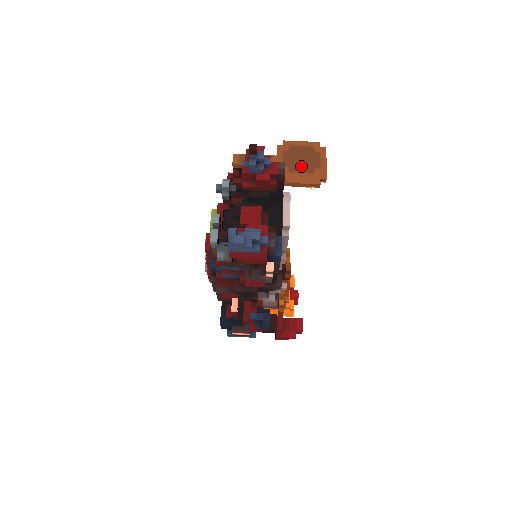
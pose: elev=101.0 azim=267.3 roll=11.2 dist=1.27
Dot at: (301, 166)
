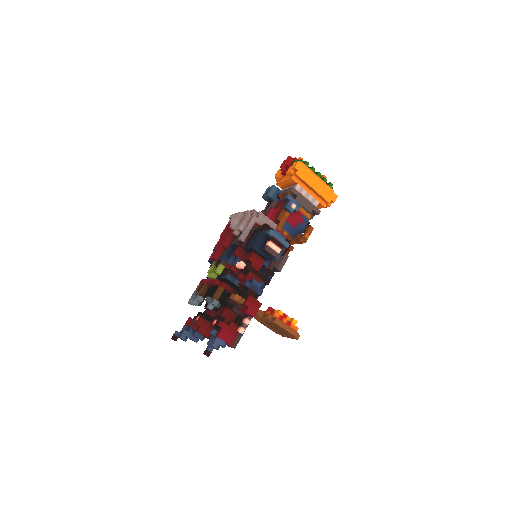
Dot at: (273, 328)
